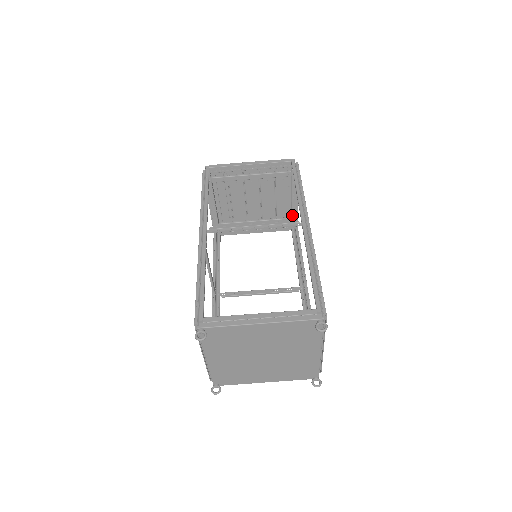
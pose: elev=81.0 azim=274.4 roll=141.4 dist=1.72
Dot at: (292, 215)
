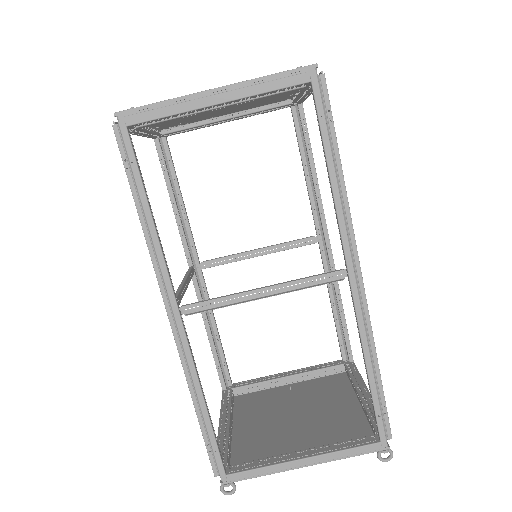
Dot at: (295, 102)
